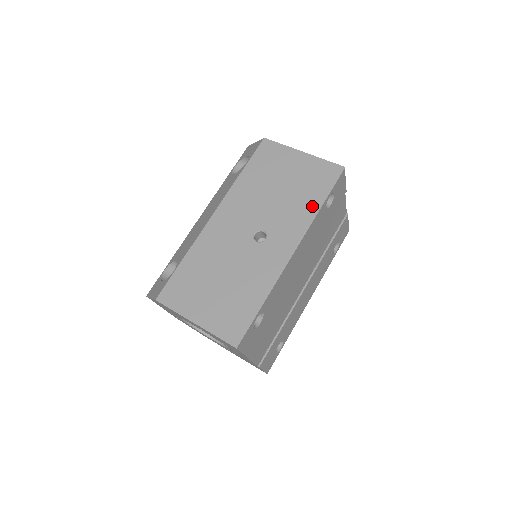
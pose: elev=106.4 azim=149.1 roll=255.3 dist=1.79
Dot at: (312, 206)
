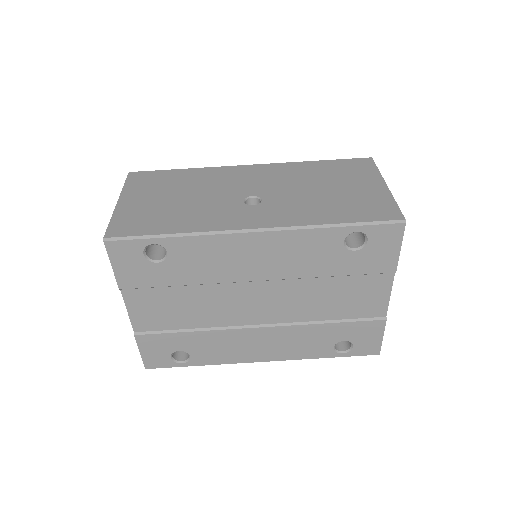
Dot at: (327, 219)
